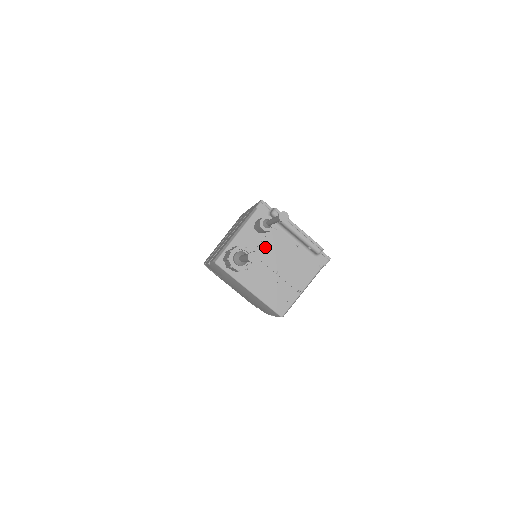
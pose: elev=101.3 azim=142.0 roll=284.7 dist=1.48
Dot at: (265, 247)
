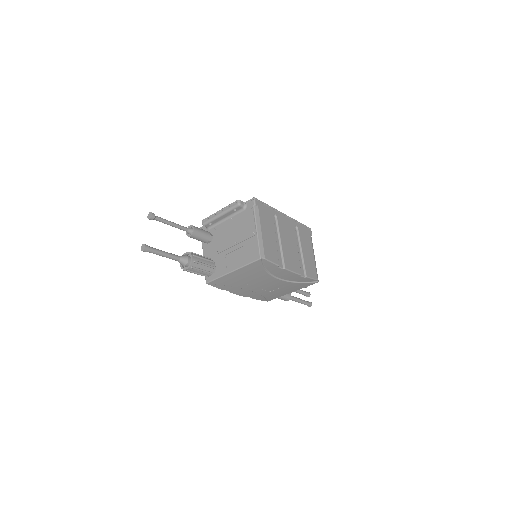
Dot at: (219, 243)
